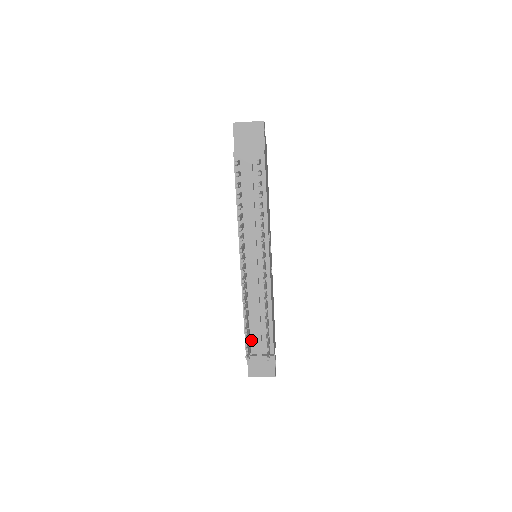
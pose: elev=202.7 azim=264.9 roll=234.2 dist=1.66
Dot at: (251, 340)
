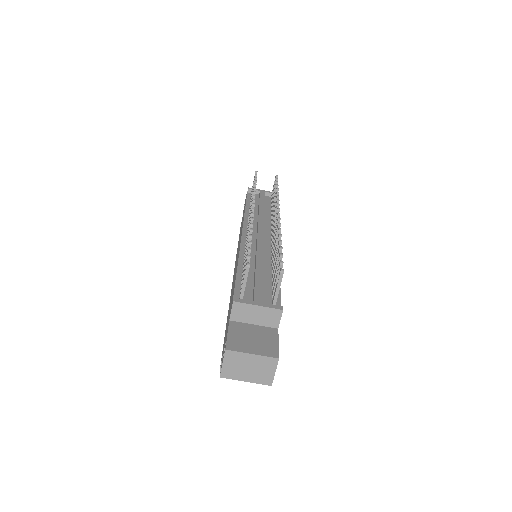
Dot at: (244, 291)
